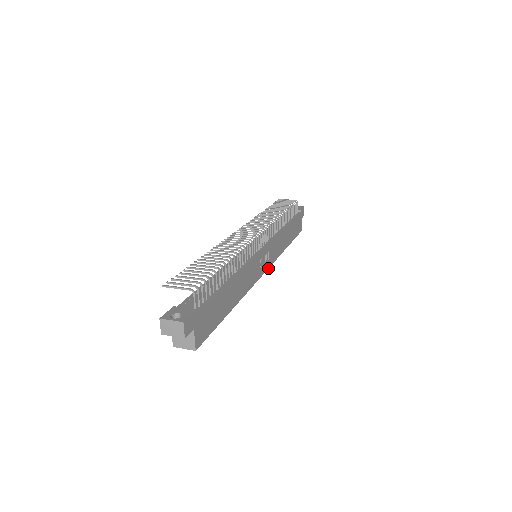
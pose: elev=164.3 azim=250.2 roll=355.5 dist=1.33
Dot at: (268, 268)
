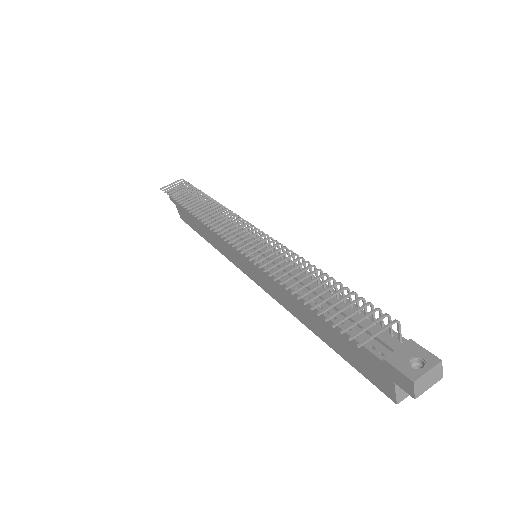
Dot at: occluded
